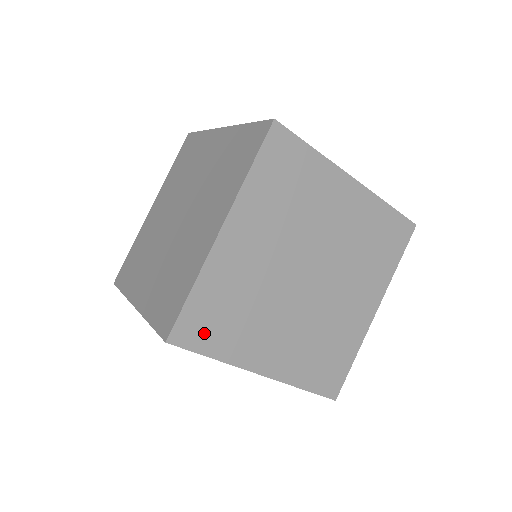
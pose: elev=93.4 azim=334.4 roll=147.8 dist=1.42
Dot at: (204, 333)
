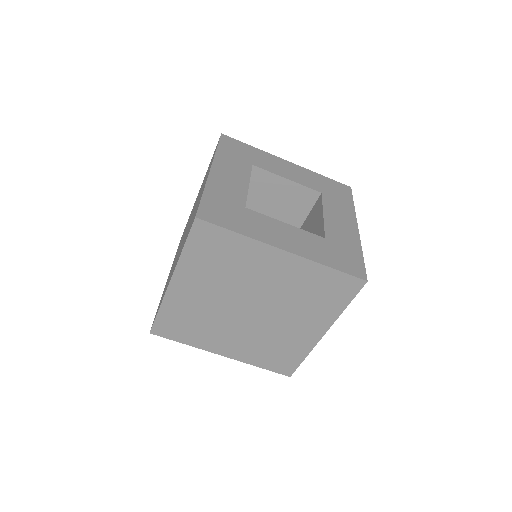
Dot at: (174, 331)
